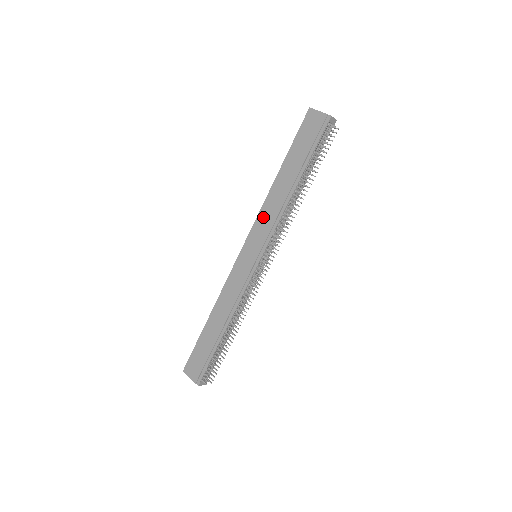
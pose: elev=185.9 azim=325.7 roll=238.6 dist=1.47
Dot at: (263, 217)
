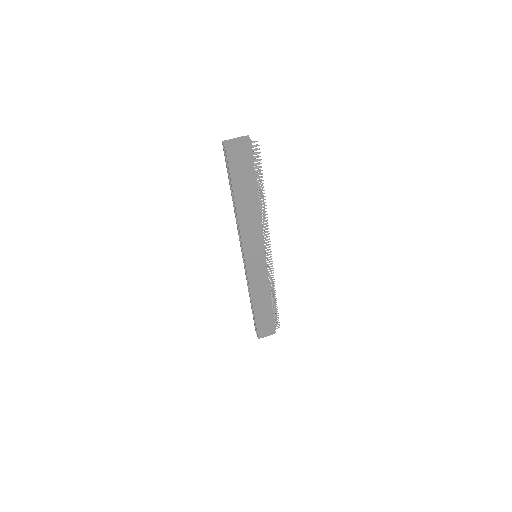
Dot at: (247, 237)
